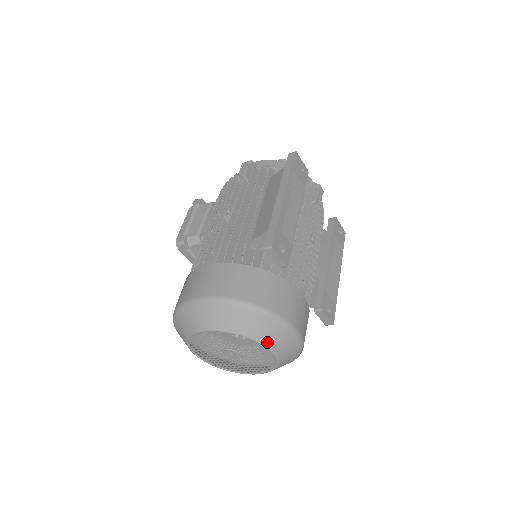
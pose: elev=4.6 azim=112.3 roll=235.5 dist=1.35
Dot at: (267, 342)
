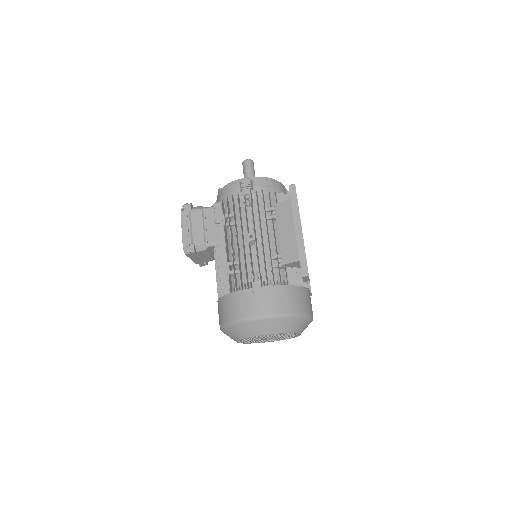
Dot at: (301, 331)
